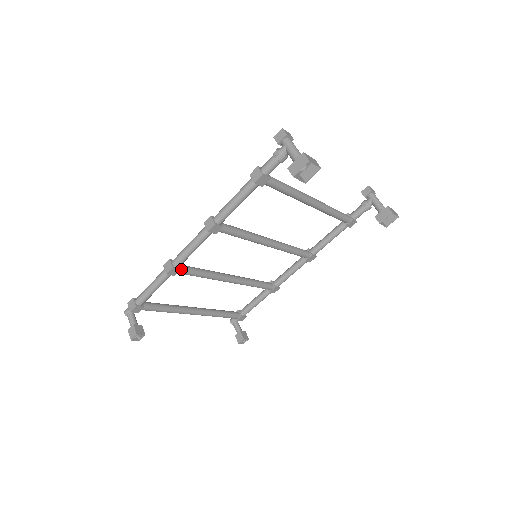
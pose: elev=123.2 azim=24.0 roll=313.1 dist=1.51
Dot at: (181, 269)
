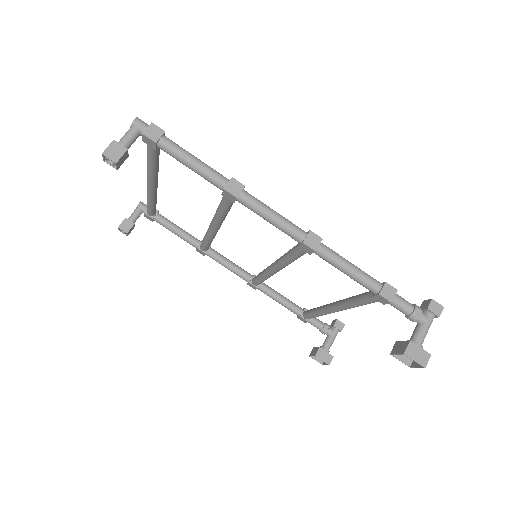
Dot at: occluded
